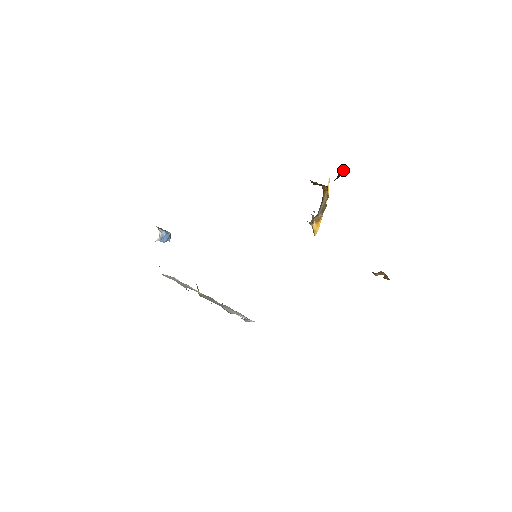
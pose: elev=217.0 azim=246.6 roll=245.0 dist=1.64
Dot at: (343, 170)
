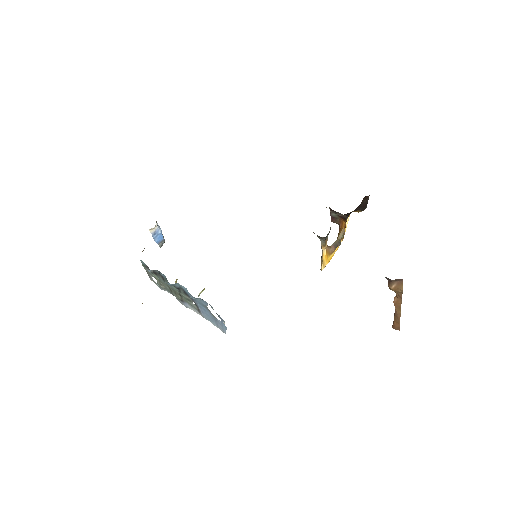
Dot at: occluded
